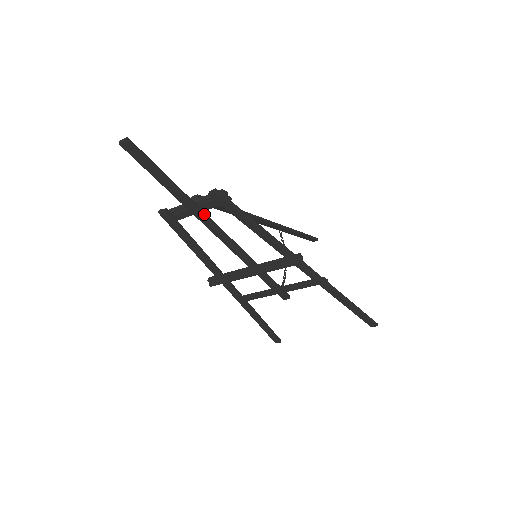
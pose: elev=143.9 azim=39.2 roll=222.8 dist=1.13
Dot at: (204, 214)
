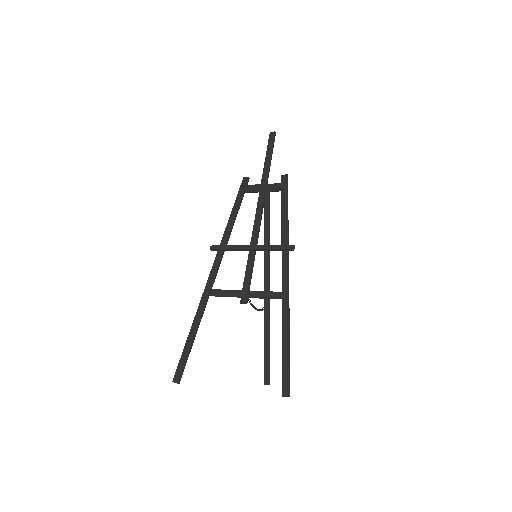
Dot at: (266, 189)
